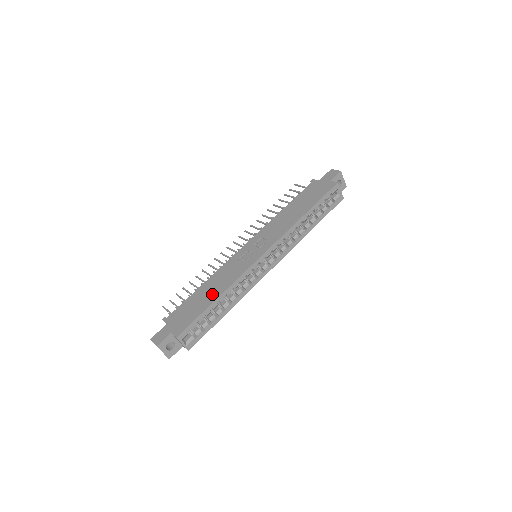
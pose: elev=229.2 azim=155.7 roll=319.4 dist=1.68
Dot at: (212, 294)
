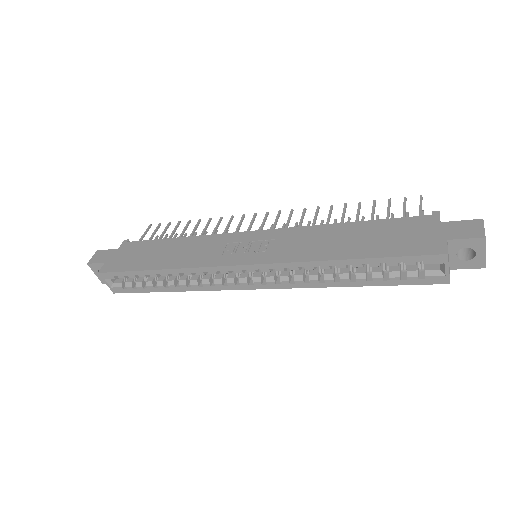
Dot at: (163, 259)
